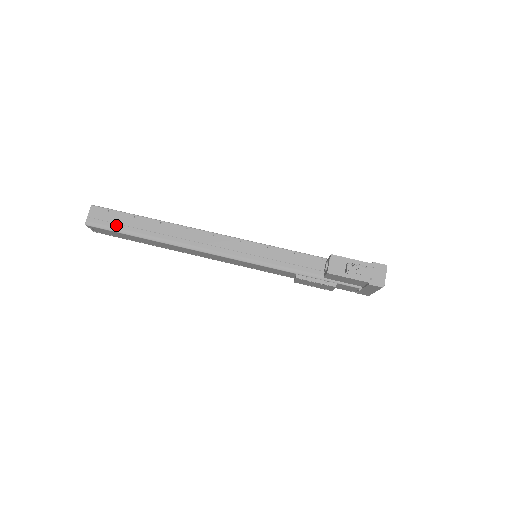
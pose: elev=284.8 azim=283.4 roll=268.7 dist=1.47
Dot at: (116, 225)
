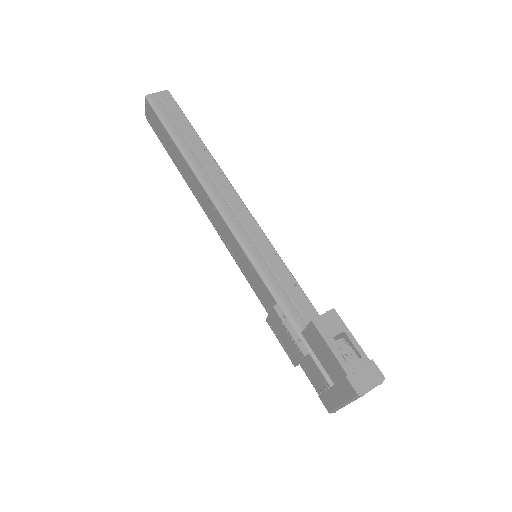
Dot at: (168, 117)
